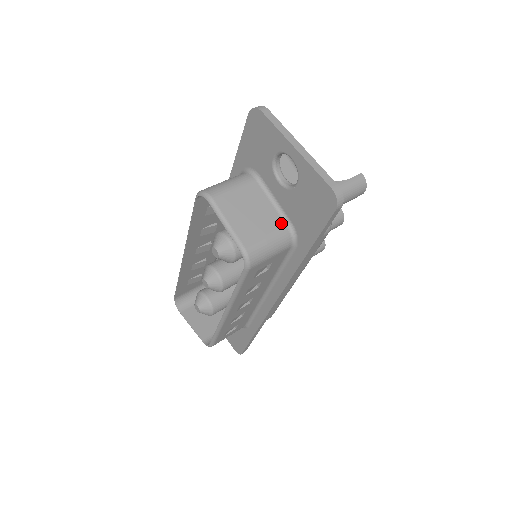
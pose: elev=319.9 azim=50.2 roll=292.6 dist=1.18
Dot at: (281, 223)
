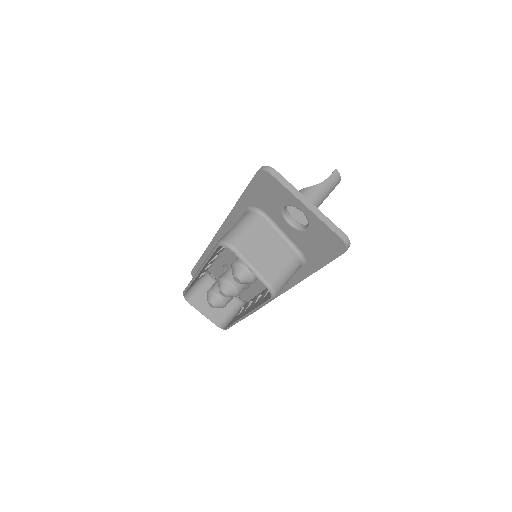
Dot at: (292, 253)
